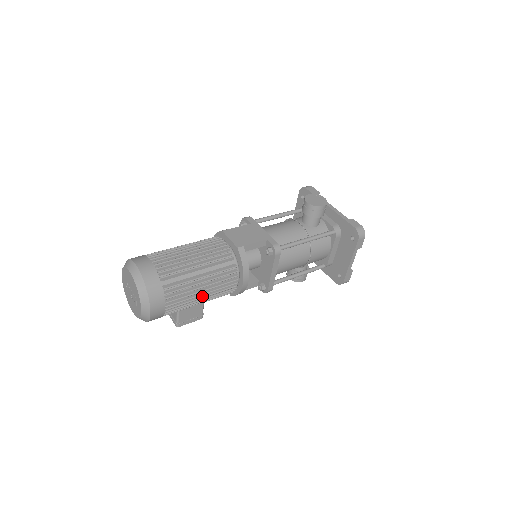
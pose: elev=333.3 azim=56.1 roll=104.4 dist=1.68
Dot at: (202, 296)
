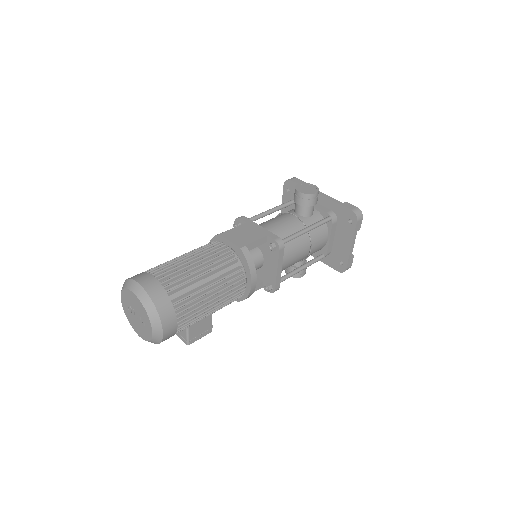
Dot at: (212, 305)
